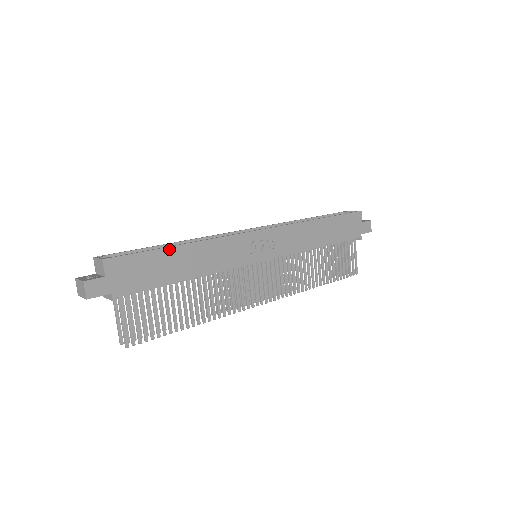
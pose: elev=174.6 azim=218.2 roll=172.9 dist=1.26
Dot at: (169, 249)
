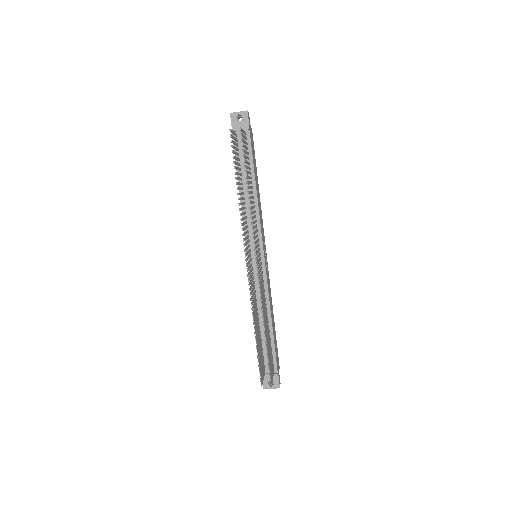
Dot at: occluded
